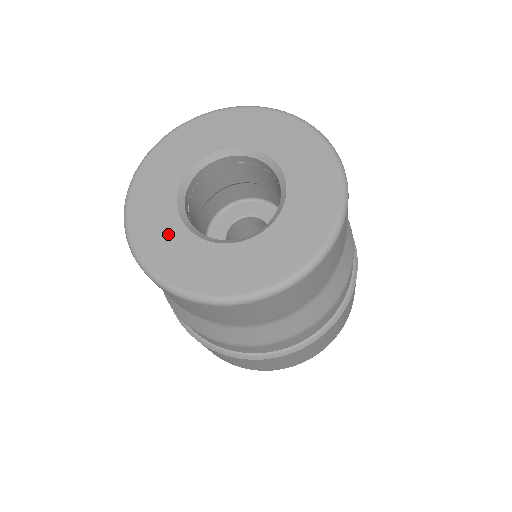
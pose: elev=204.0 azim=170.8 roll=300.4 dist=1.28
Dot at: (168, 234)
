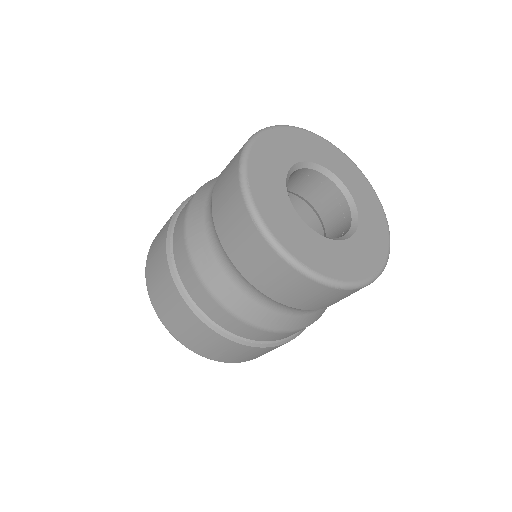
Dot at: (280, 205)
